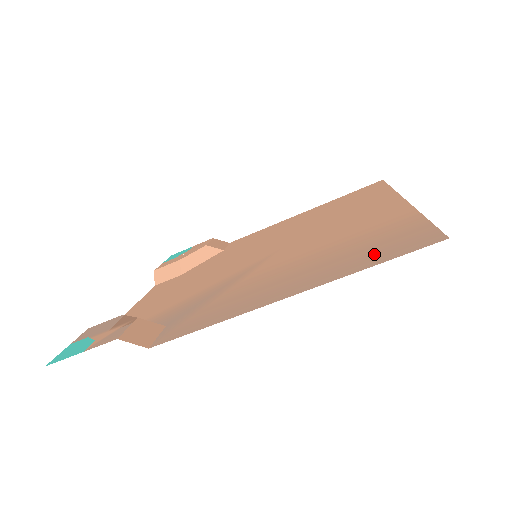
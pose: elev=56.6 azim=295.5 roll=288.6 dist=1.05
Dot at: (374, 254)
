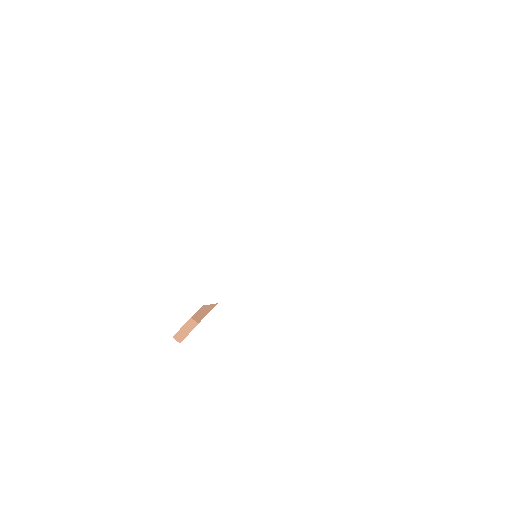
Dot at: occluded
